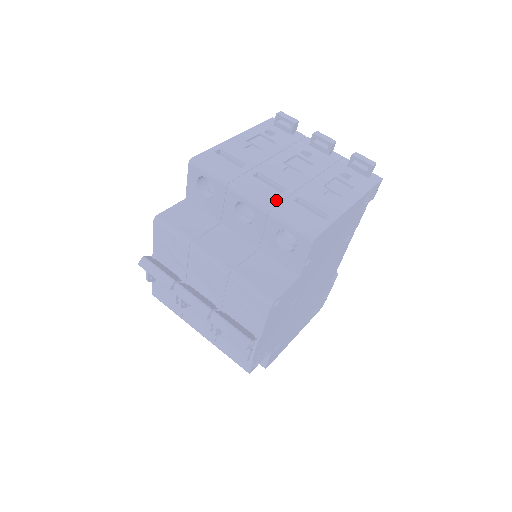
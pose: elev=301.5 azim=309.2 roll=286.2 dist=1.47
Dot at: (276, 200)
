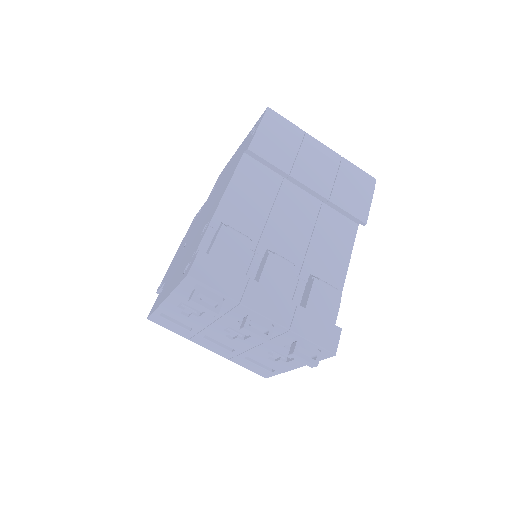
Dot at: (229, 356)
